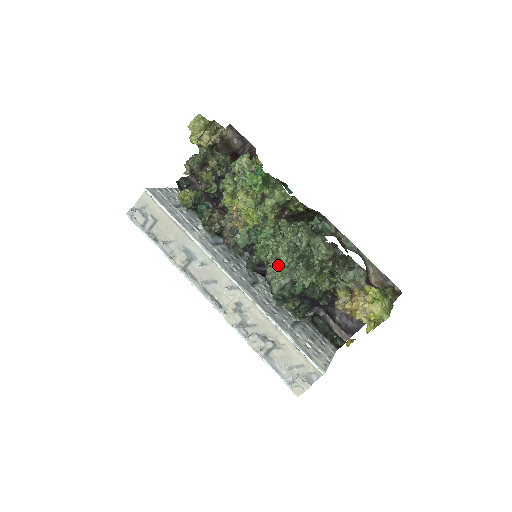
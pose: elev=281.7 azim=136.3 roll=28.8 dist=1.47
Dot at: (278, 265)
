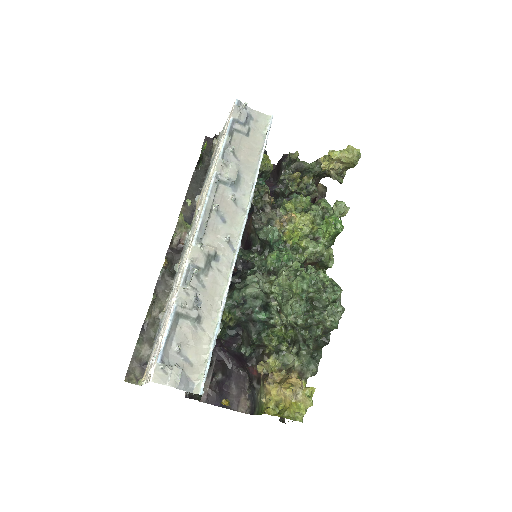
Dot at: (299, 280)
